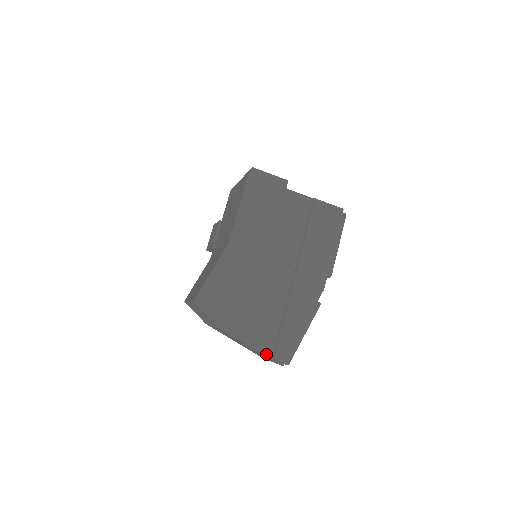
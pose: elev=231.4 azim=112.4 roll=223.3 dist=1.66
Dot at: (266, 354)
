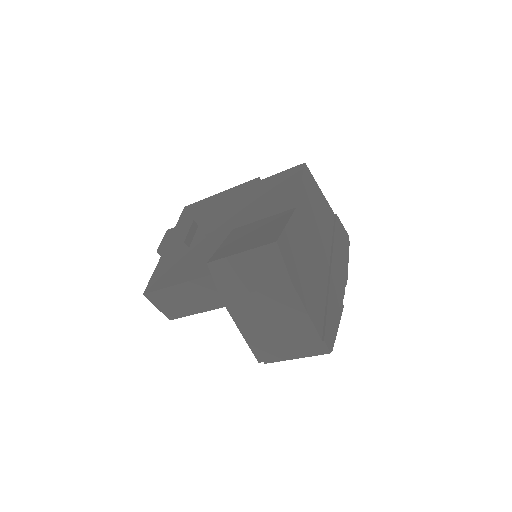
Dot at: (318, 332)
